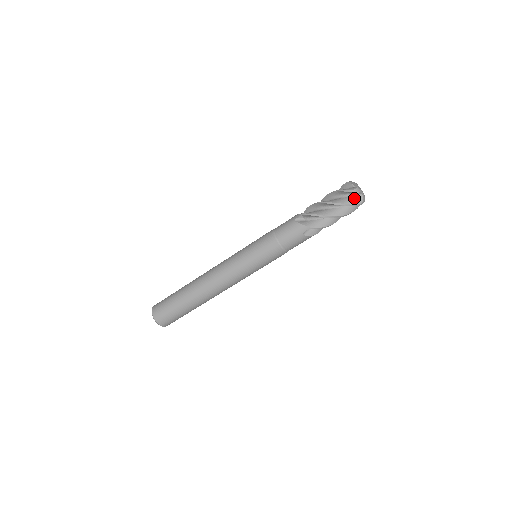
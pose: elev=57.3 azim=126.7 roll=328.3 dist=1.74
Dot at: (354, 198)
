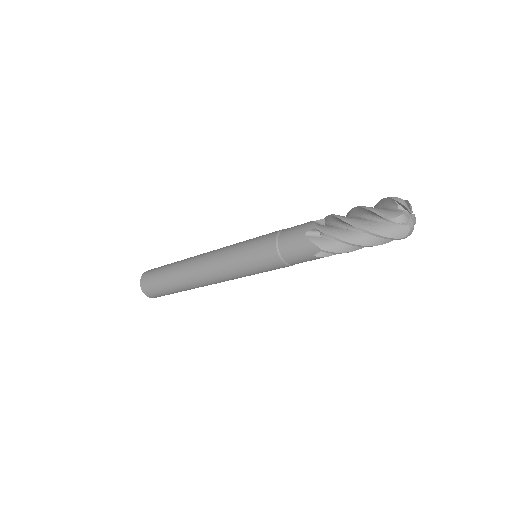
Dot at: (394, 228)
